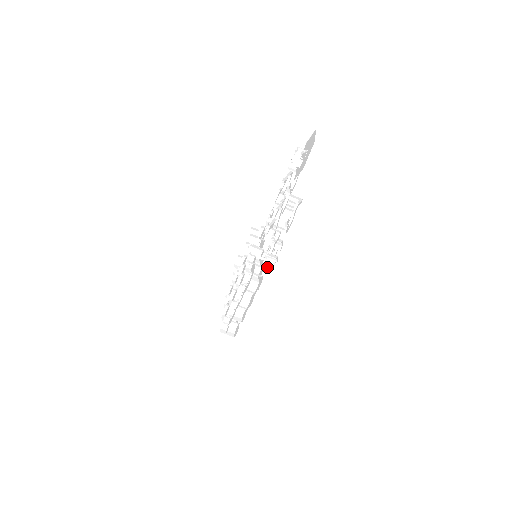
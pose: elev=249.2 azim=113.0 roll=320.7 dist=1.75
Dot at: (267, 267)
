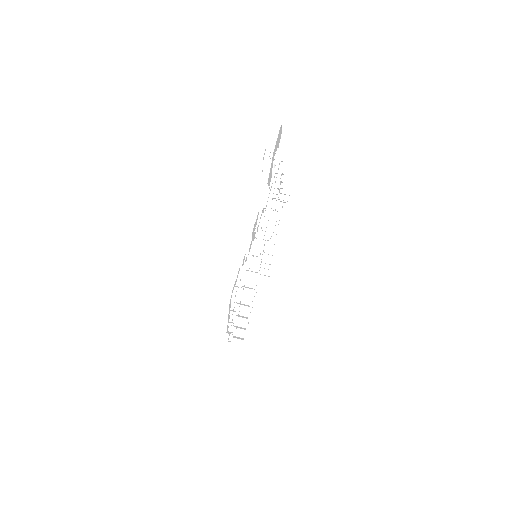
Dot at: (265, 272)
